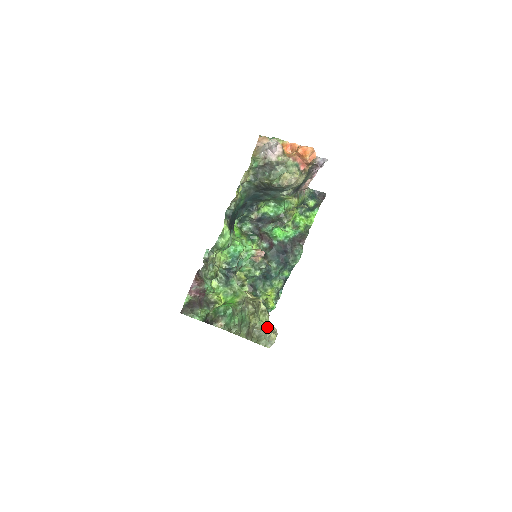
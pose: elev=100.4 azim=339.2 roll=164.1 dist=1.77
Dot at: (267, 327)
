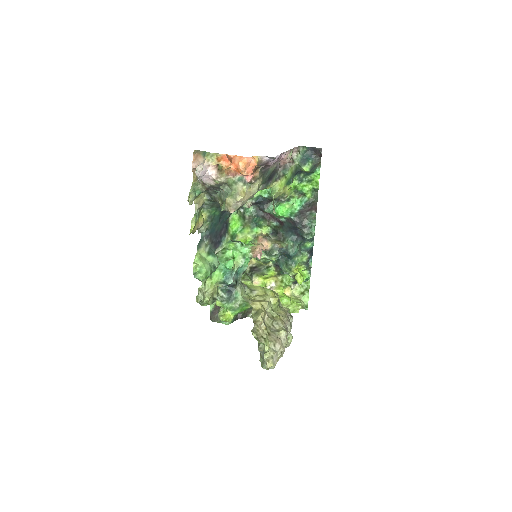
Dot at: (264, 354)
